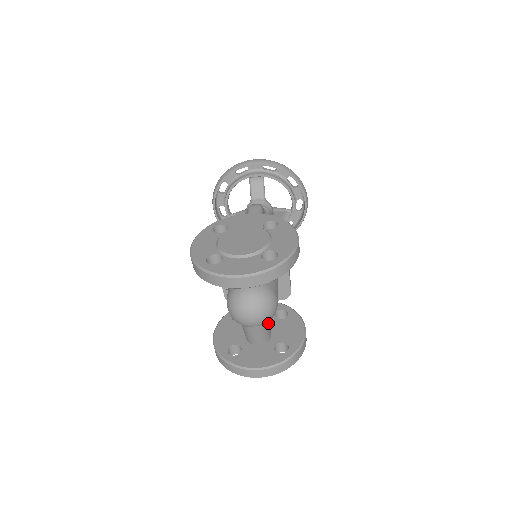
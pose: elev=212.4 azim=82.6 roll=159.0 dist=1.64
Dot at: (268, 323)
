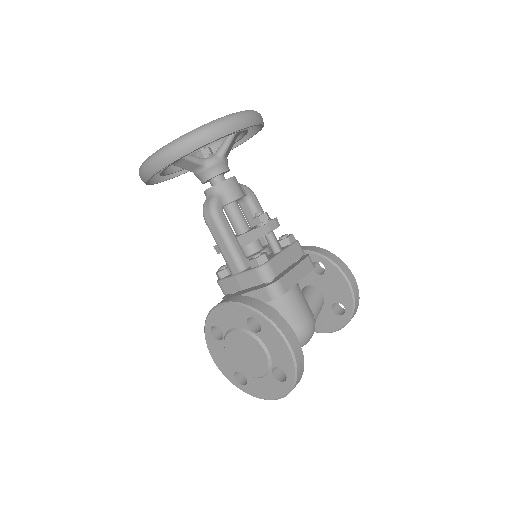
Dot at: (314, 315)
